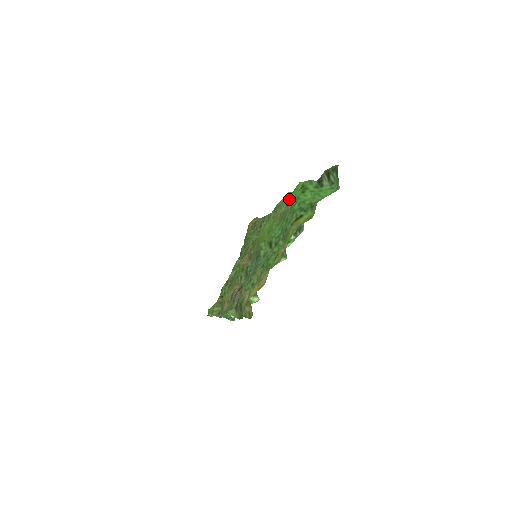
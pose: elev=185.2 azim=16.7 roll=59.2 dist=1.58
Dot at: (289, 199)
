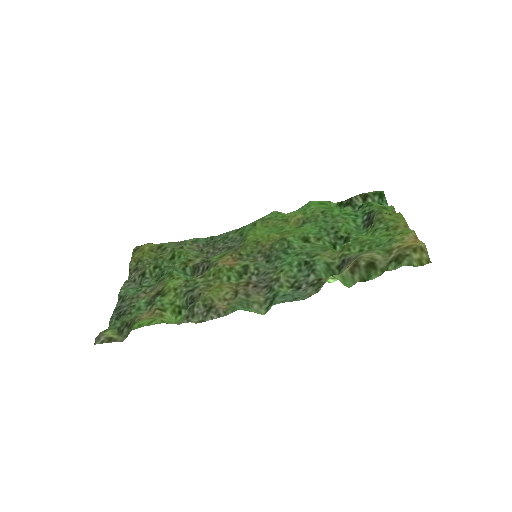
Dot at: (305, 210)
